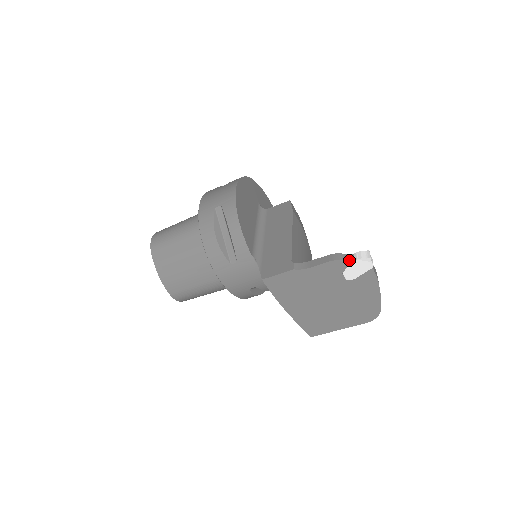
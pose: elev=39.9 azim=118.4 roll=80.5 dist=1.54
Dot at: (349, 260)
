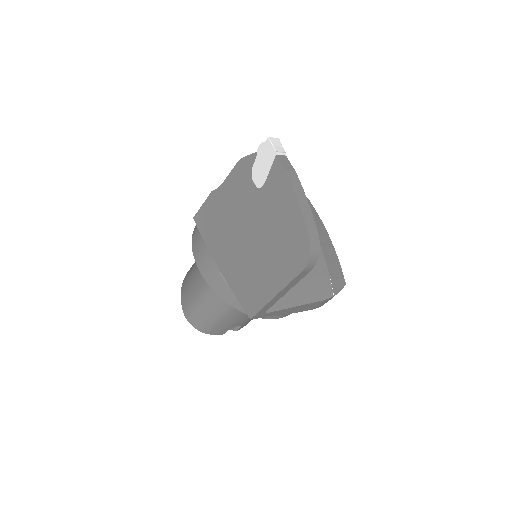
Dot at: (252, 153)
